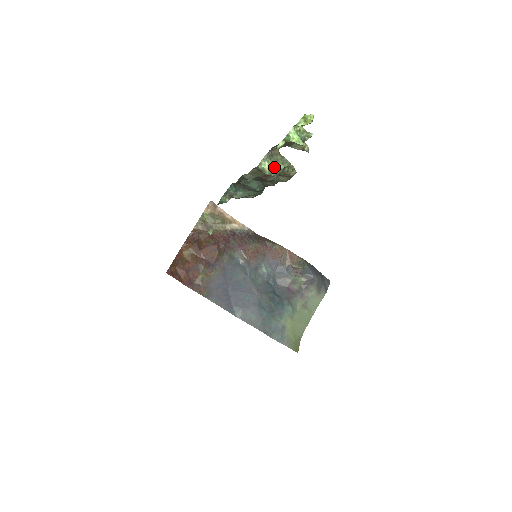
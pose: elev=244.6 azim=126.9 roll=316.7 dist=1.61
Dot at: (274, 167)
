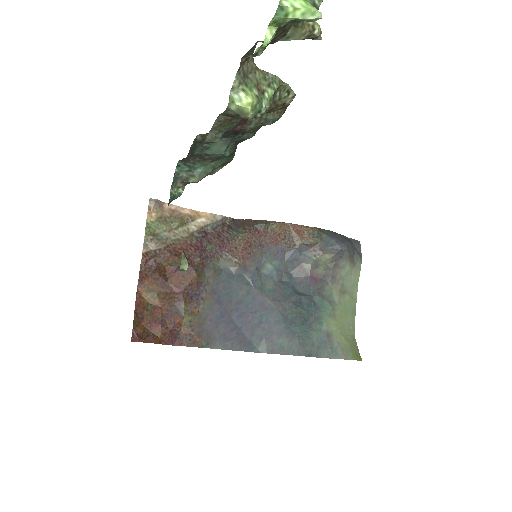
Dot at: (258, 98)
